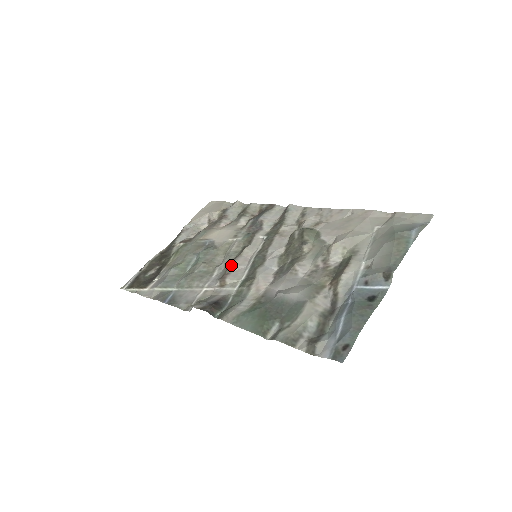
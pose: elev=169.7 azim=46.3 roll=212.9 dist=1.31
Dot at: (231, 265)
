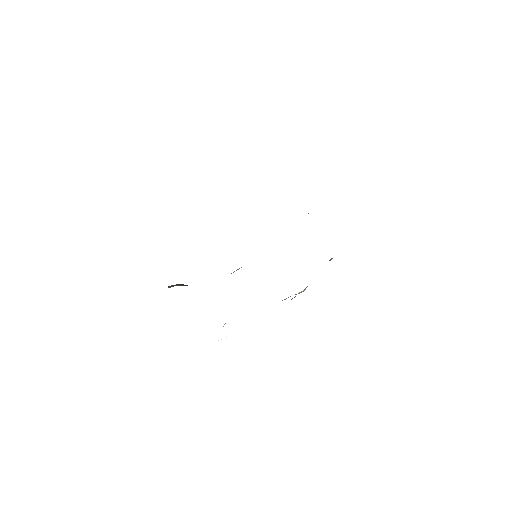
Dot at: (236, 270)
